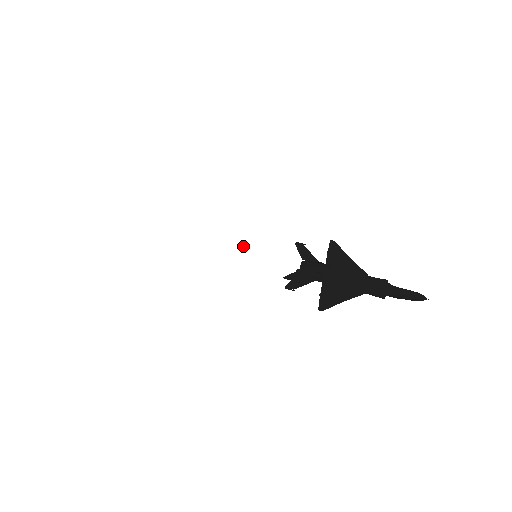
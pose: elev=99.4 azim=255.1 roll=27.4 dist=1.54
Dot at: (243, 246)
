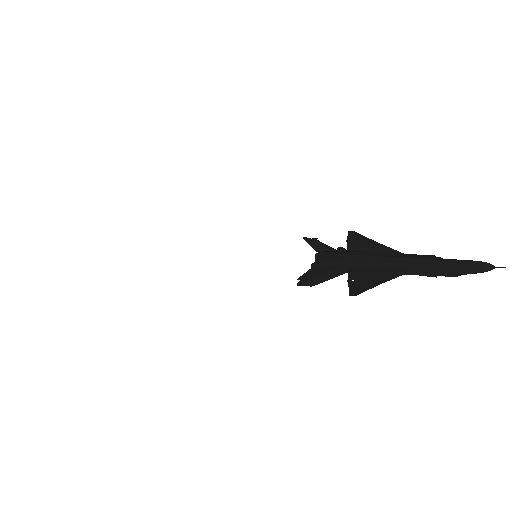
Dot at: (236, 240)
